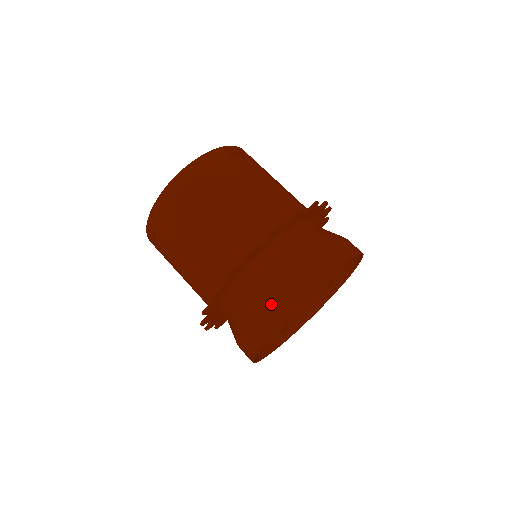
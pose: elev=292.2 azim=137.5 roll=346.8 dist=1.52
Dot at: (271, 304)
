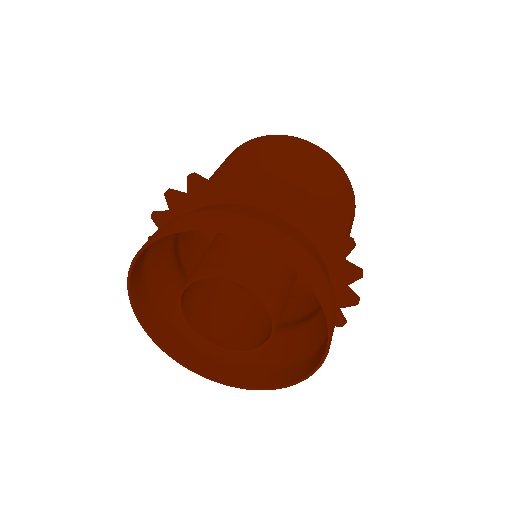
Dot at: (210, 214)
